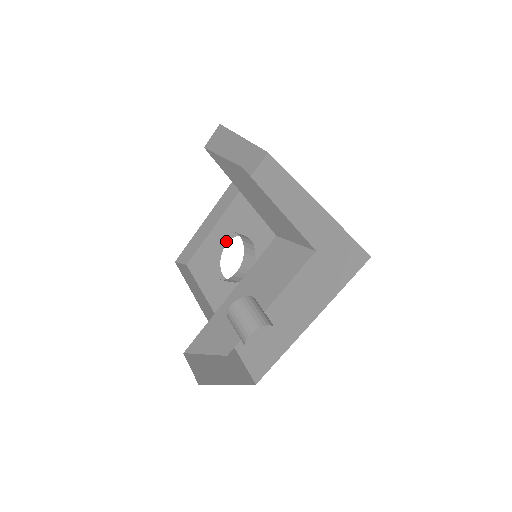
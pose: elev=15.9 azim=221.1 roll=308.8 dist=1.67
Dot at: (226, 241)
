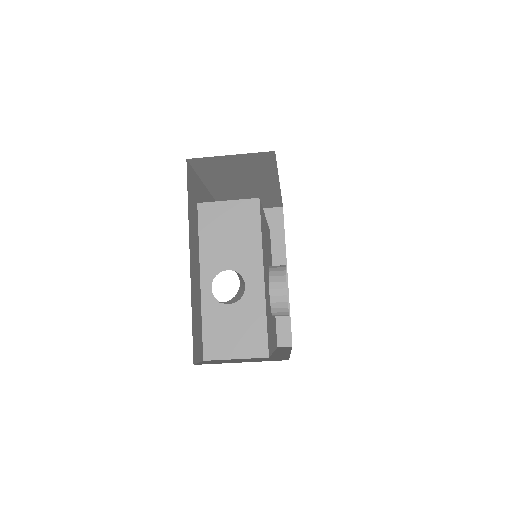
Dot at: occluded
